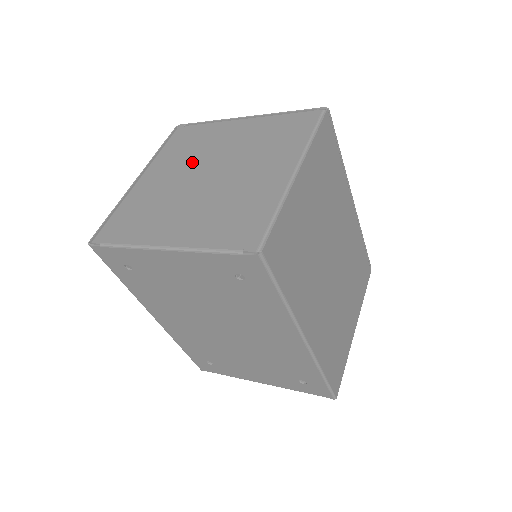
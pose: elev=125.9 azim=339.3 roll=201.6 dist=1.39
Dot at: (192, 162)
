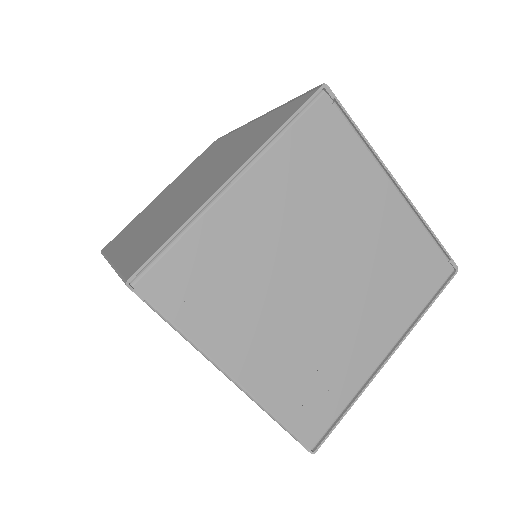
Dot at: (311, 223)
